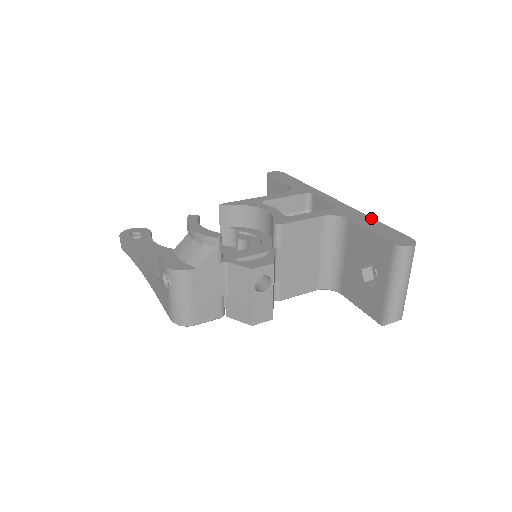
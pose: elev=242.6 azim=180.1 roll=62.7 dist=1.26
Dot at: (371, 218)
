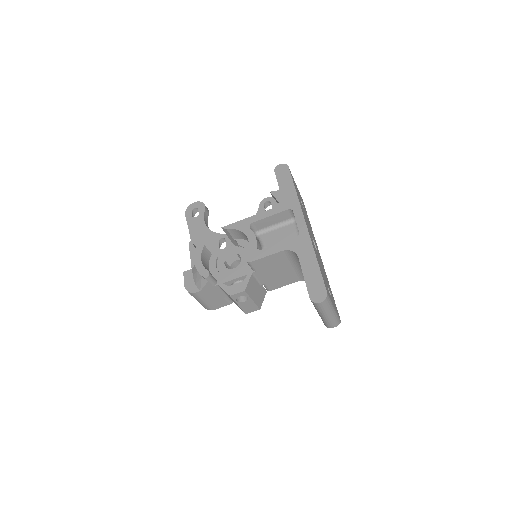
Dot at: (315, 257)
